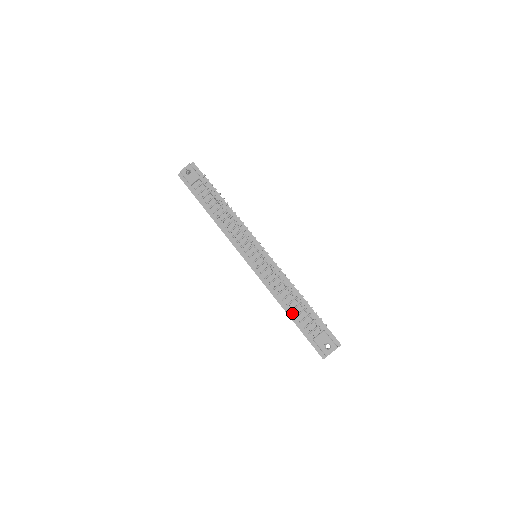
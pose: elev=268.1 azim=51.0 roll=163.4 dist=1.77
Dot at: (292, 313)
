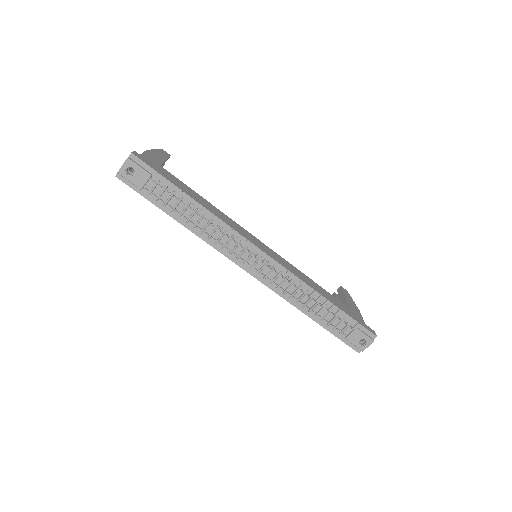
Dot at: (317, 317)
